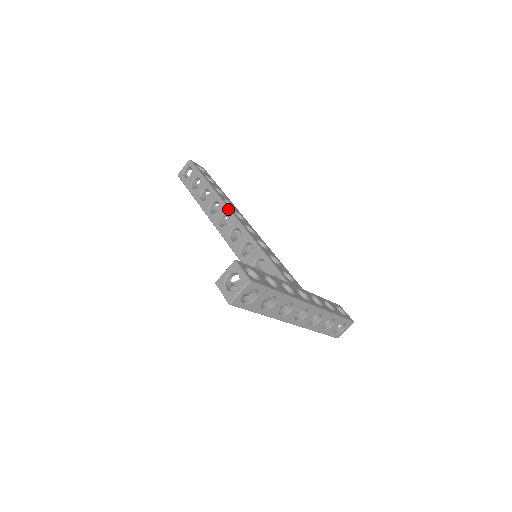
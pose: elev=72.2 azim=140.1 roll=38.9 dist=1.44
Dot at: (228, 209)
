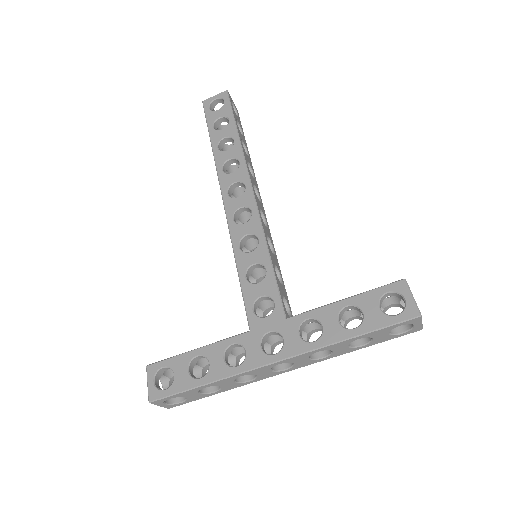
Dot at: occluded
